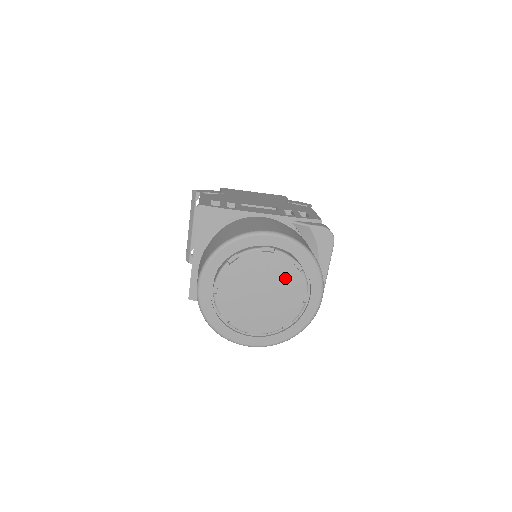
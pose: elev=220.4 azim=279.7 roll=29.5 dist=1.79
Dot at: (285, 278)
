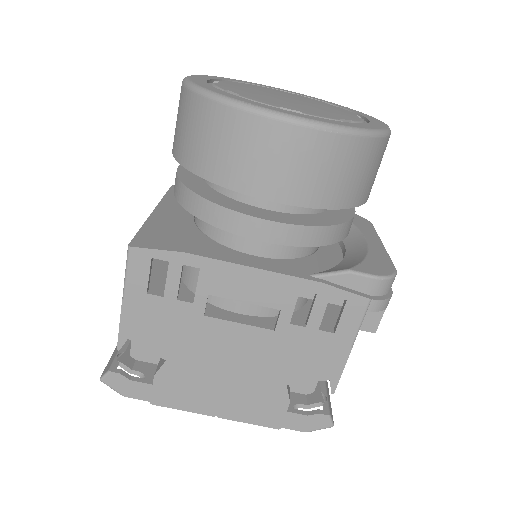
Dot at: (320, 103)
